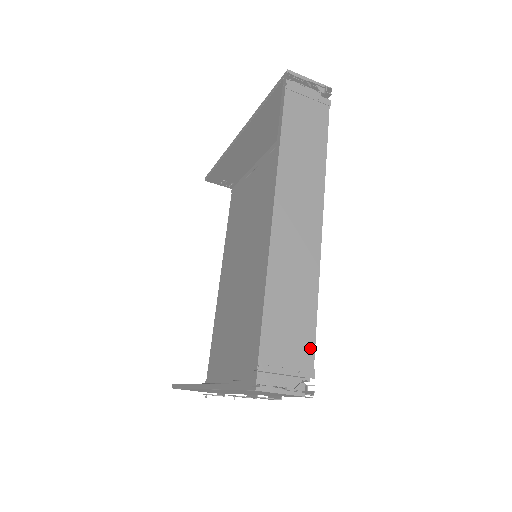
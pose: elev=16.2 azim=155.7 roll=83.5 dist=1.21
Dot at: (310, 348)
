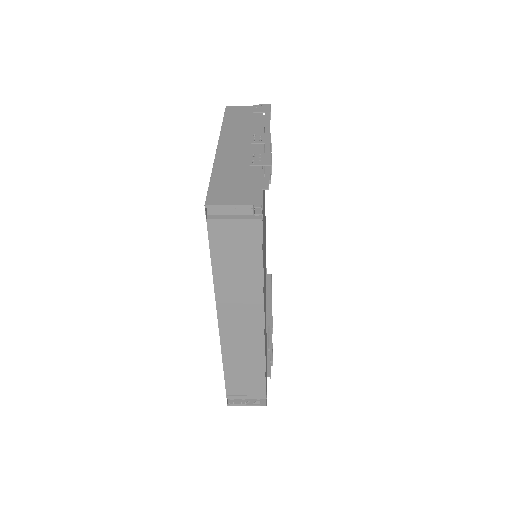
Dot at: (262, 387)
